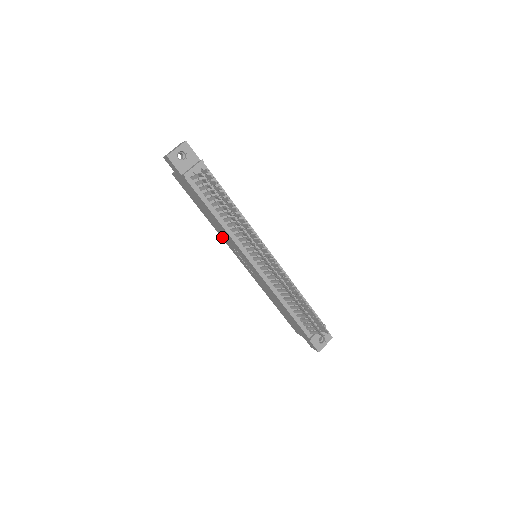
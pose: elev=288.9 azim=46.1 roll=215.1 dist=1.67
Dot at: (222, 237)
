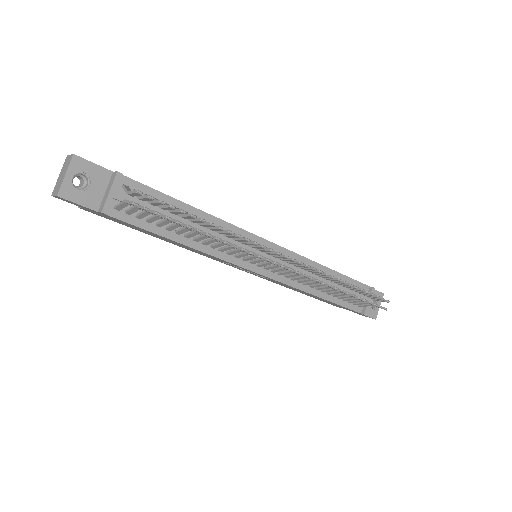
Dot at: occluded
